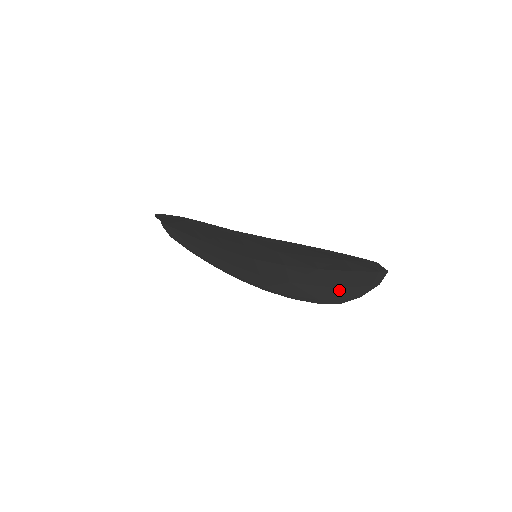
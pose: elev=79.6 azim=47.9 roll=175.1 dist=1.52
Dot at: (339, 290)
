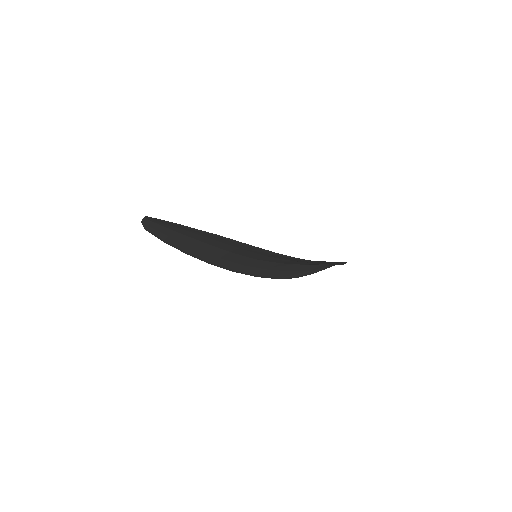
Dot at: (301, 272)
